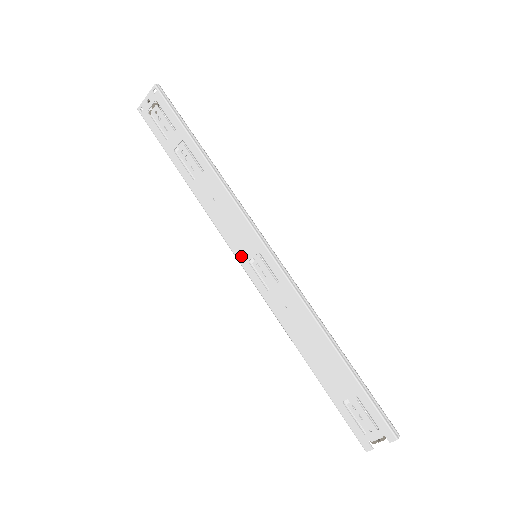
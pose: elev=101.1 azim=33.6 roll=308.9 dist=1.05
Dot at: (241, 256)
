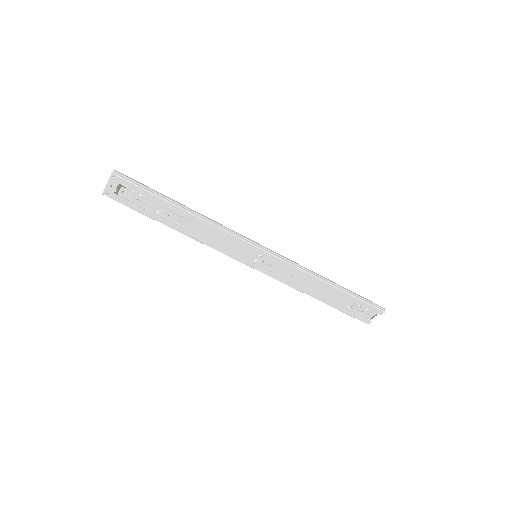
Dot at: (245, 261)
